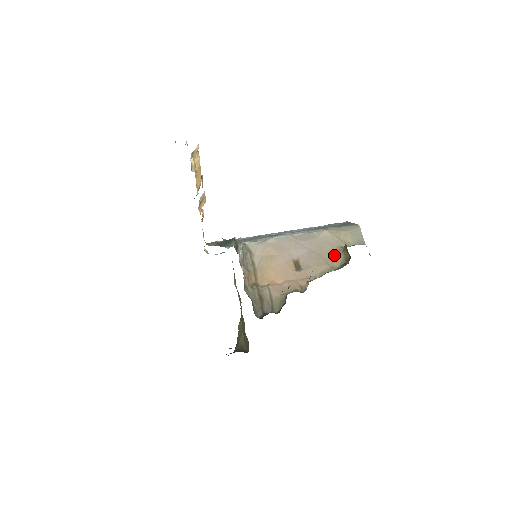
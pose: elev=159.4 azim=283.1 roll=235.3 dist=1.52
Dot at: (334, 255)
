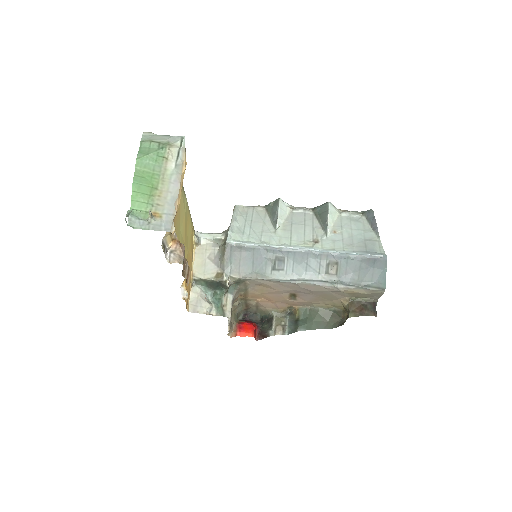
Dot at: (336, 302)
